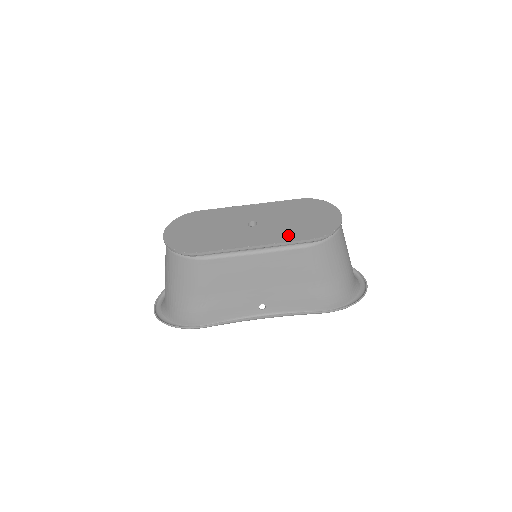
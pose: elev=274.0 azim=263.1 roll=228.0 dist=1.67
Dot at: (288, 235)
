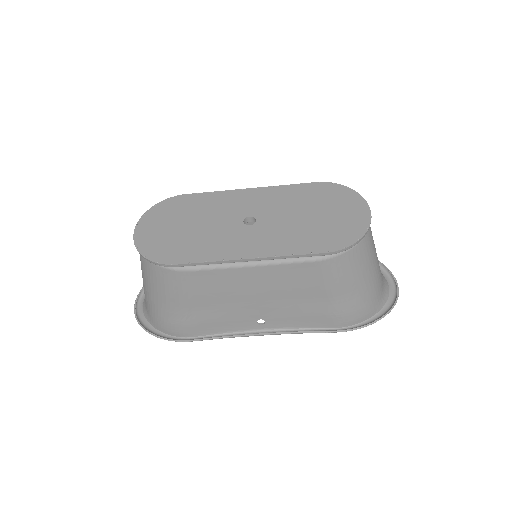
Dot at: (295, 243)
